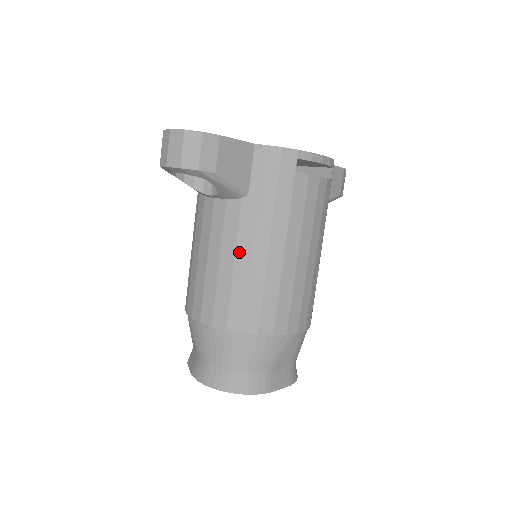
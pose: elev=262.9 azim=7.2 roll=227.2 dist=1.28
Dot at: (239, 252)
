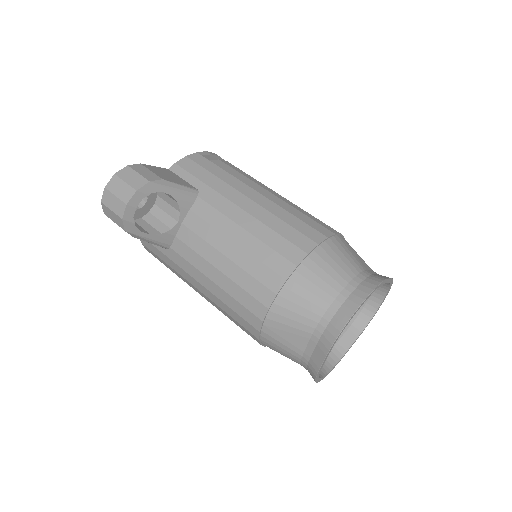
Dot at: (237, 219)
